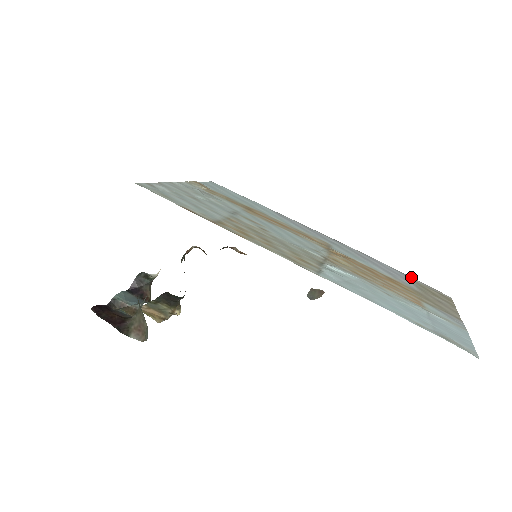
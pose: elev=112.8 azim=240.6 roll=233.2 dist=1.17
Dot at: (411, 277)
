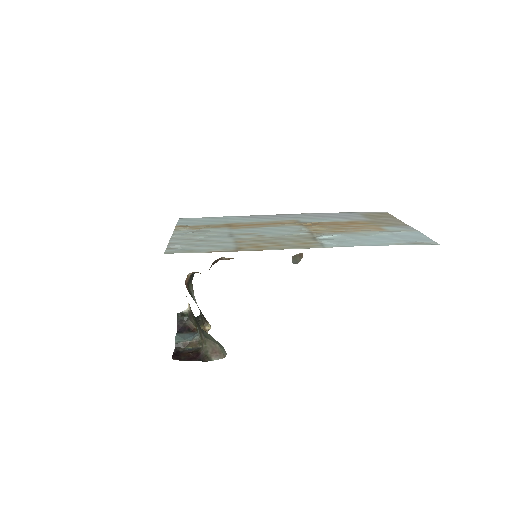
Dot at: (356, 212)
